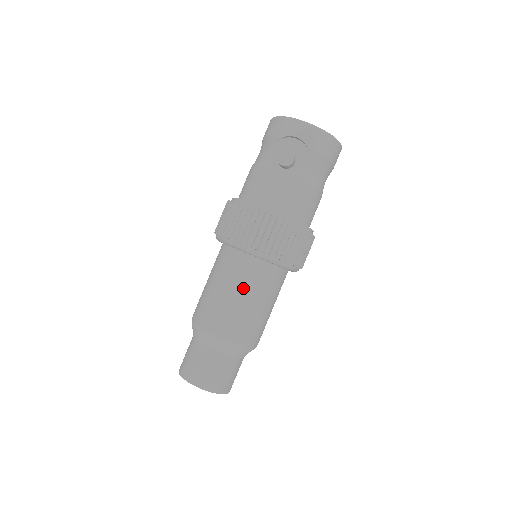
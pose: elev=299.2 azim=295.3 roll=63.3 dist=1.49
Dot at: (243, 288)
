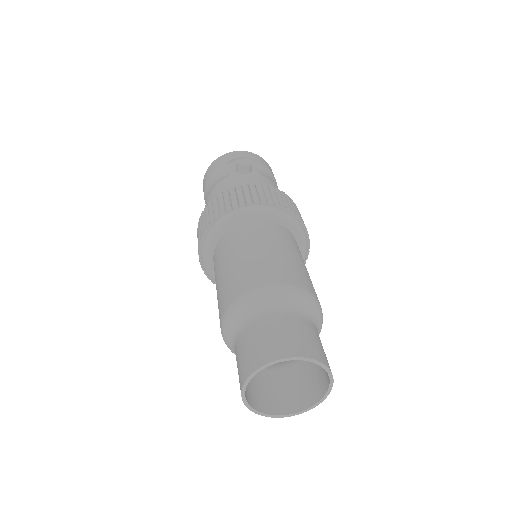
Dot at: (274, 242)
